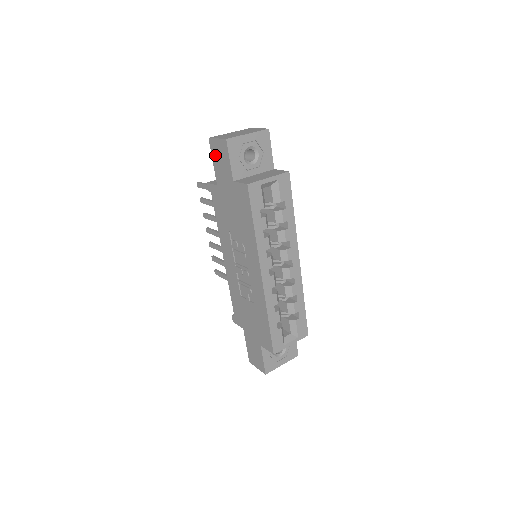
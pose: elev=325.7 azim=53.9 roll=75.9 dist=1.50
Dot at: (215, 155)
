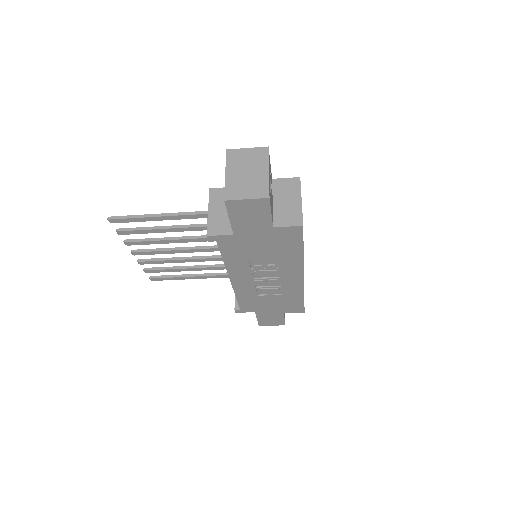
Dot at: (237, 213)
